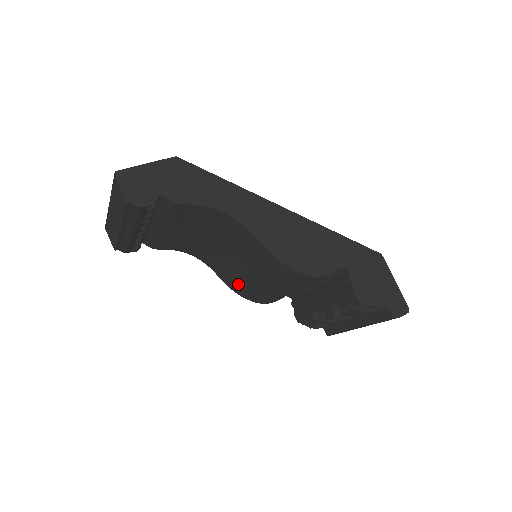
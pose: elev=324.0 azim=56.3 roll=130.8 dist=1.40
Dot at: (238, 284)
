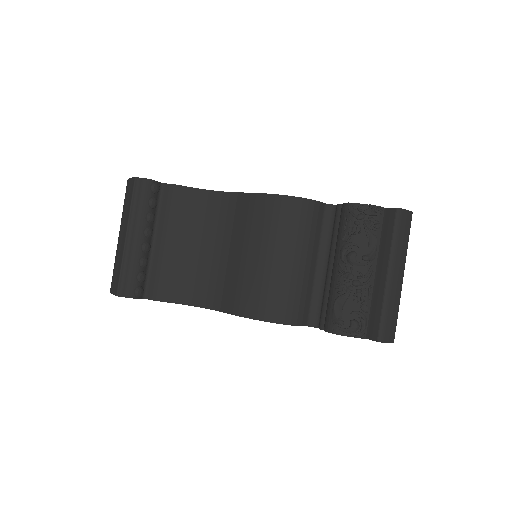
Dot at: (246, 293)
